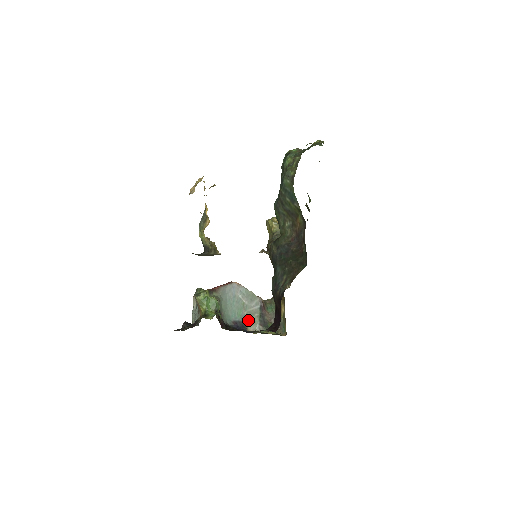
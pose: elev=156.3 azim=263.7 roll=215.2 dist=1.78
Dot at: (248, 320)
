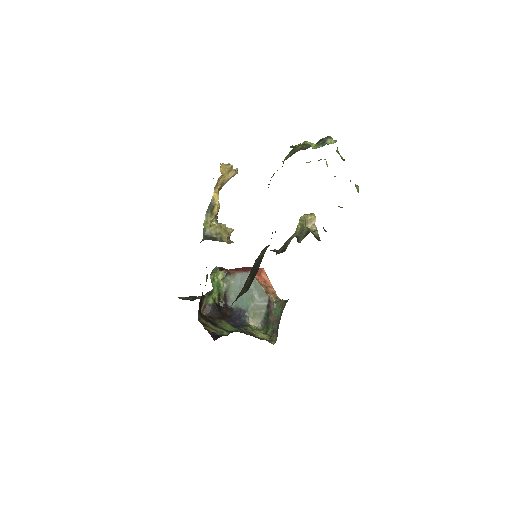
Dot at: (254, 312)
